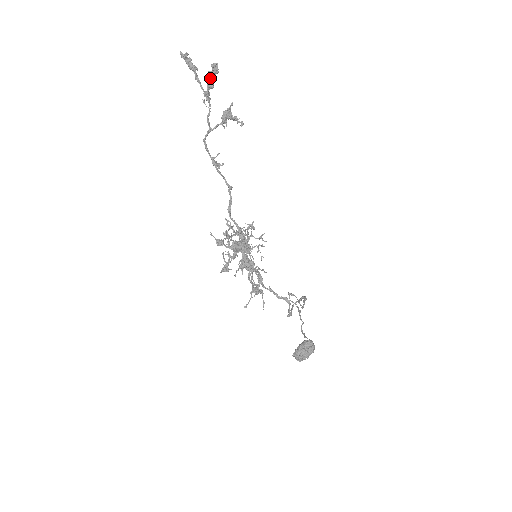
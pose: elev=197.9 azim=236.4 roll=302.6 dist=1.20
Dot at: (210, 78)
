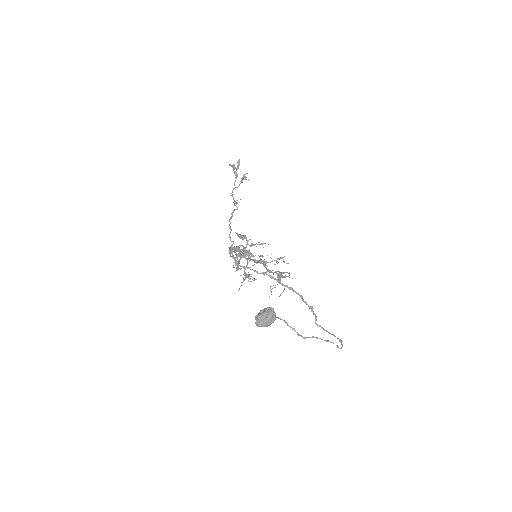
Dot at: (238, 167)
